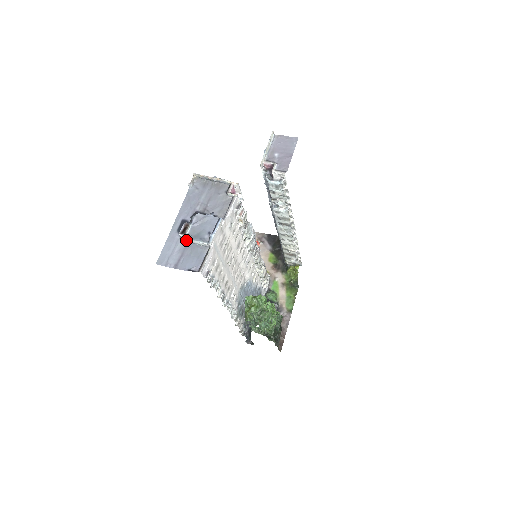
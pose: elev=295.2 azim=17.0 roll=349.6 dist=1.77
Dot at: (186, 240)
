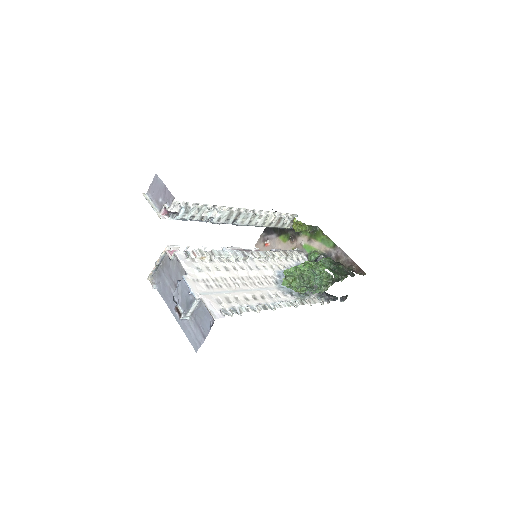
Dot at: (189, 316)
